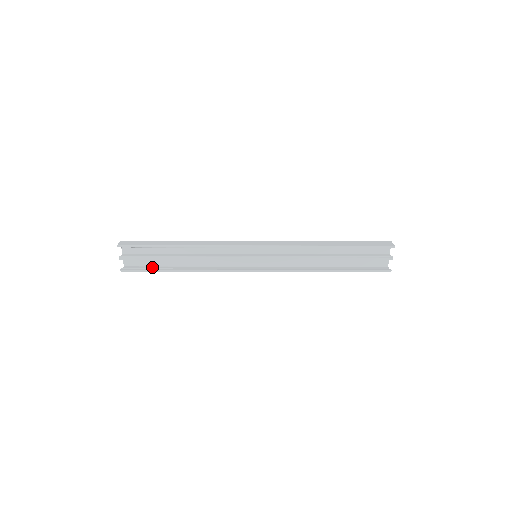
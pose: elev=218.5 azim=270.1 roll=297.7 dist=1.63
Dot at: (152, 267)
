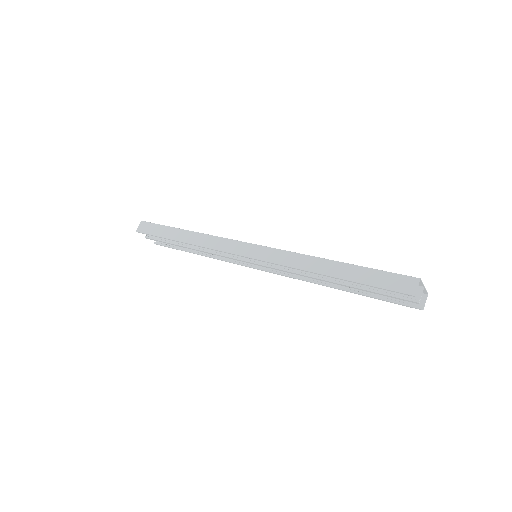
Dot at: occluded
